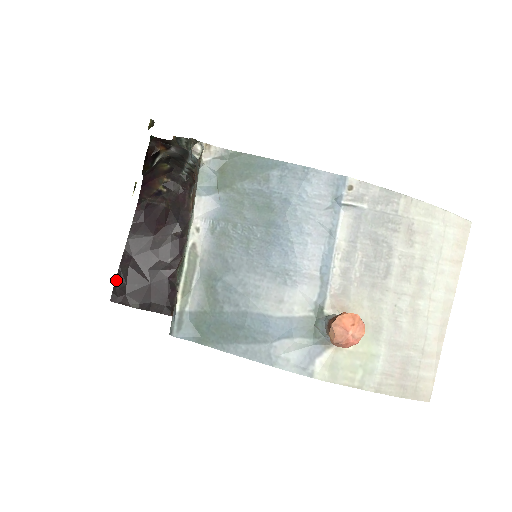
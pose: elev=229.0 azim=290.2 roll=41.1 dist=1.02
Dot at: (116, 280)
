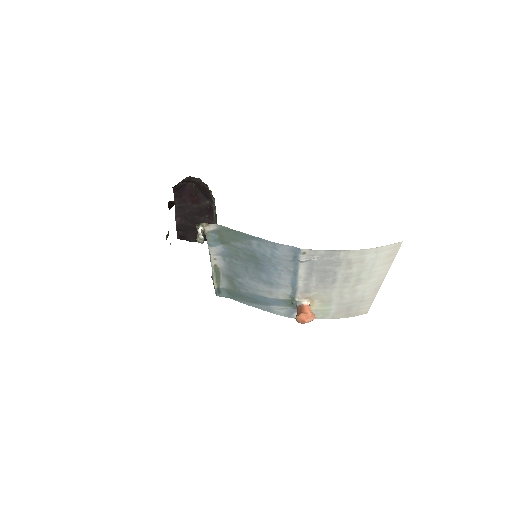
Dot at: (177, 231)
